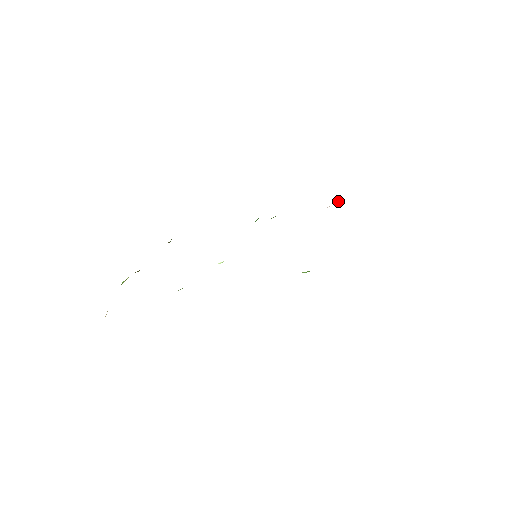
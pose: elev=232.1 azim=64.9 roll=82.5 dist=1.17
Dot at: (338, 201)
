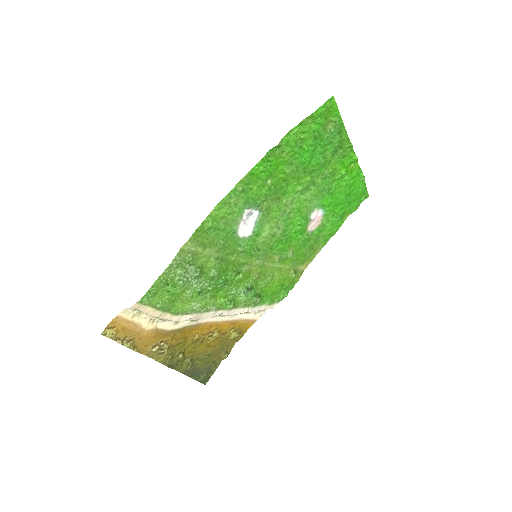
Dot at: (323, 222)
